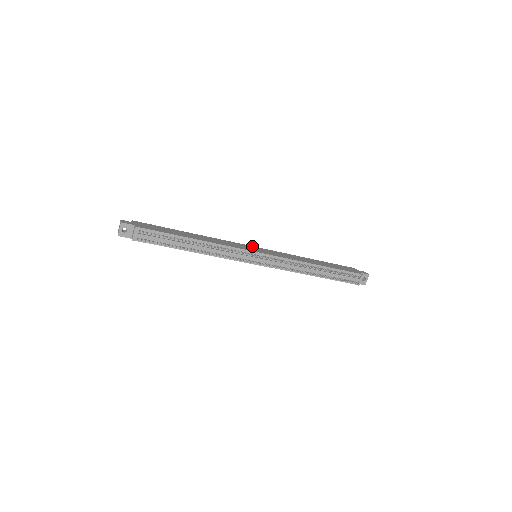
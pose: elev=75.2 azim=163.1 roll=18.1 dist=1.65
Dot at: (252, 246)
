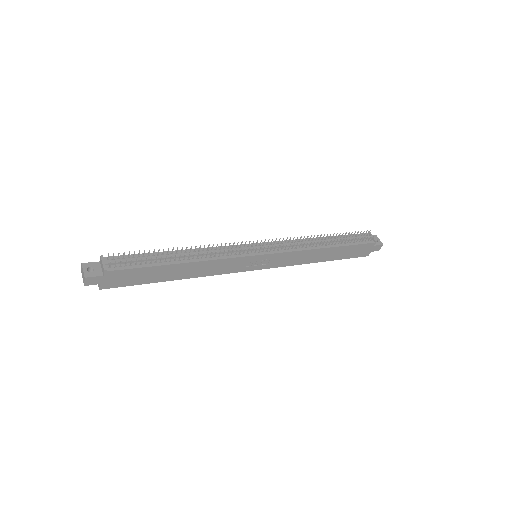
Dot at: occluded
